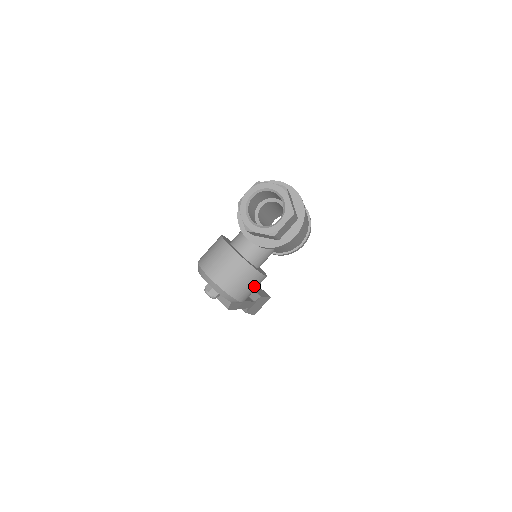
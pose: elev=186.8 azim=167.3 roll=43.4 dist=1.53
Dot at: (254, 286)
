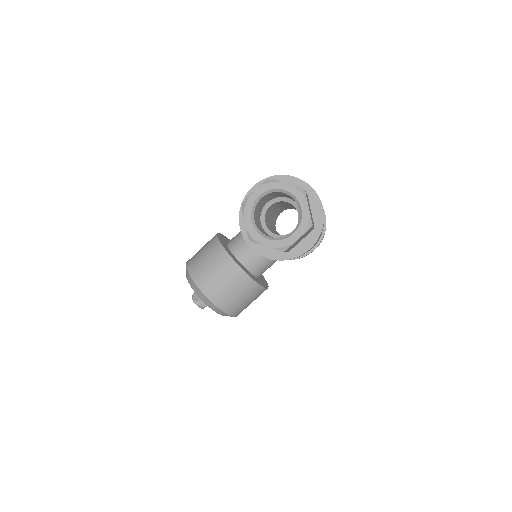
Dot at: (252, 300)
